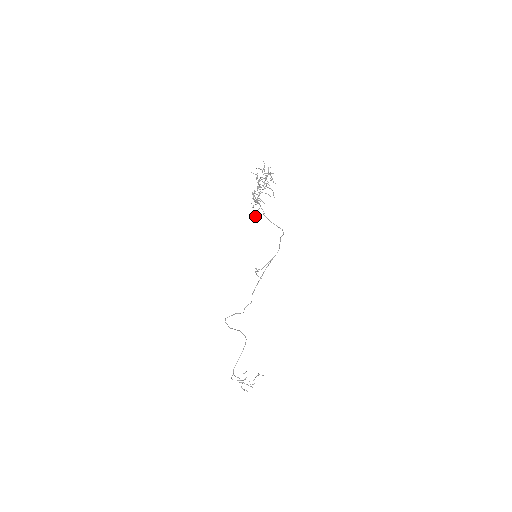
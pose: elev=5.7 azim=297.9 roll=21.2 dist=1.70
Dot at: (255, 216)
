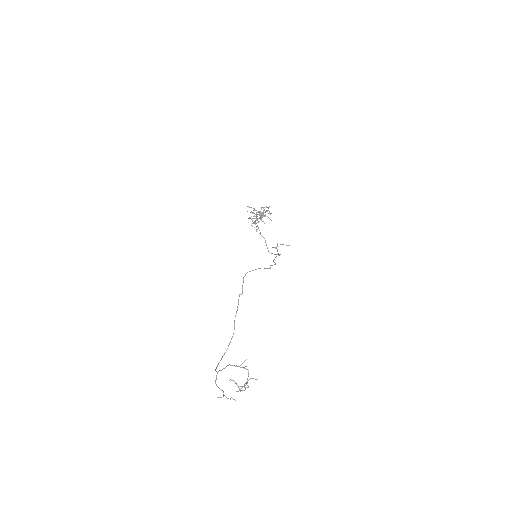
Dot at: occluded
